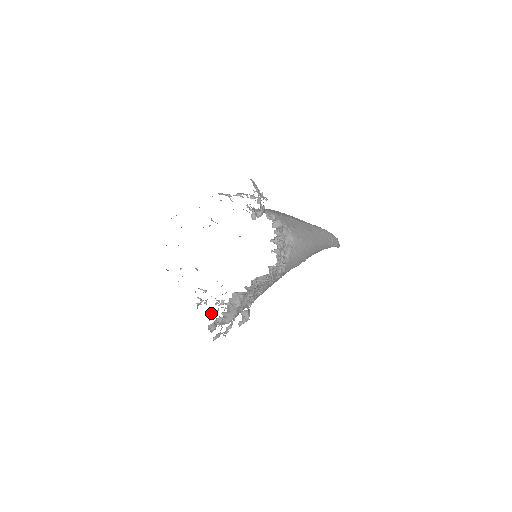
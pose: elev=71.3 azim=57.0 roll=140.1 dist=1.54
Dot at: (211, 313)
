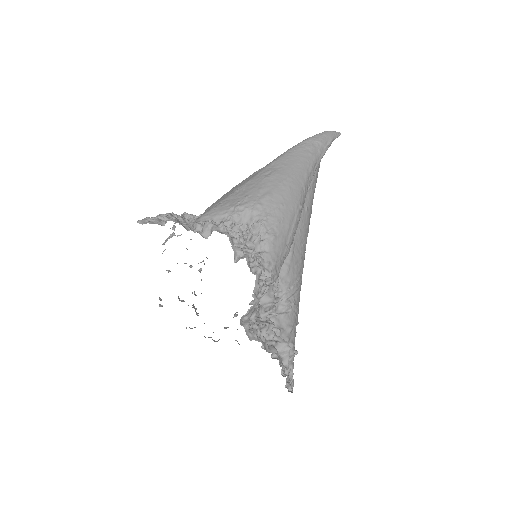
Dot at: occluded
